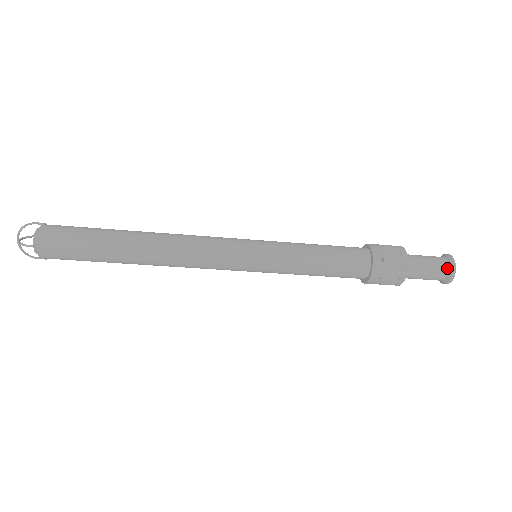
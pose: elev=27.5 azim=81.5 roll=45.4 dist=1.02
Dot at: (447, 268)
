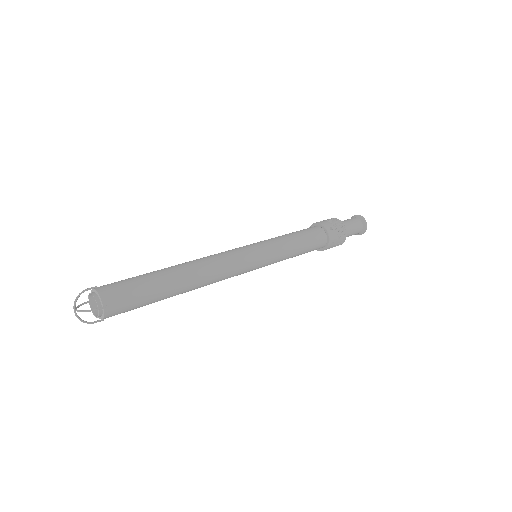
Dot at: (361, 223)
